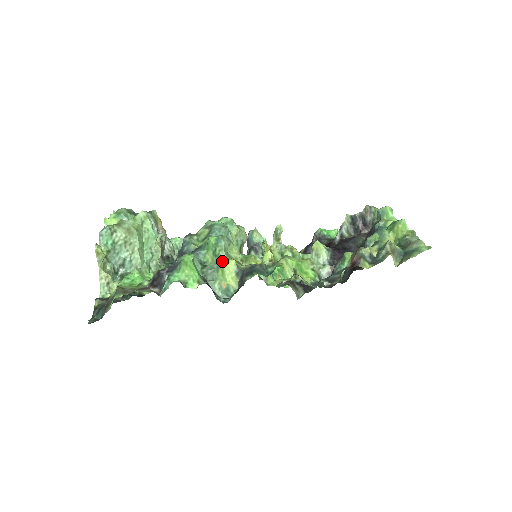
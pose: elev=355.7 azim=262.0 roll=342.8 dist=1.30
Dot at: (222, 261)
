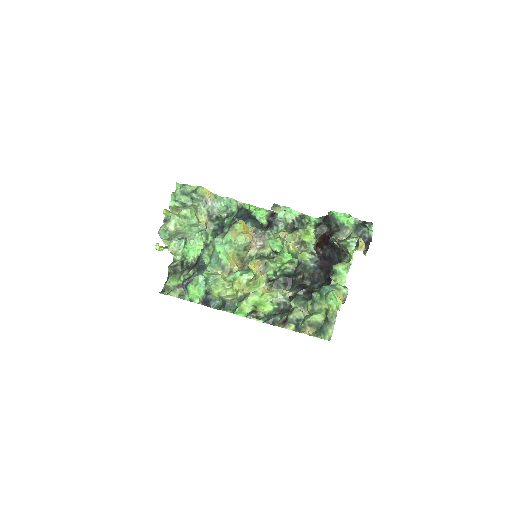
Dot at: (211, 291)
